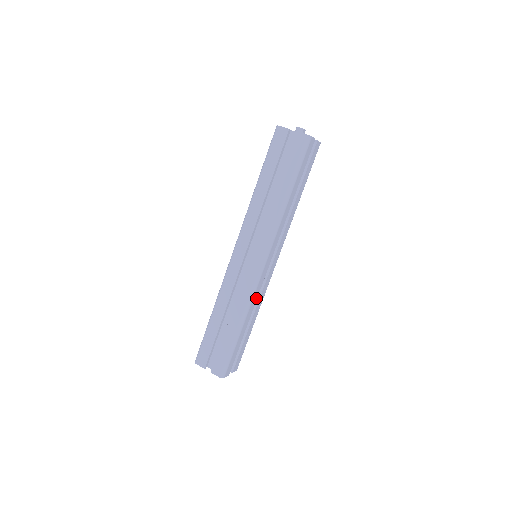
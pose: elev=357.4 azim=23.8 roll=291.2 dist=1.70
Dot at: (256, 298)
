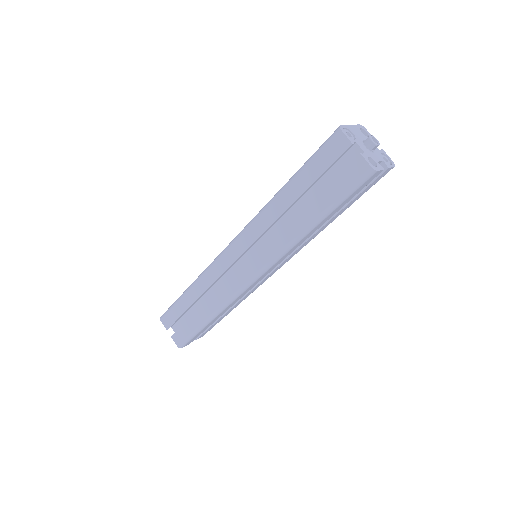
Dot at: (238, 299)
